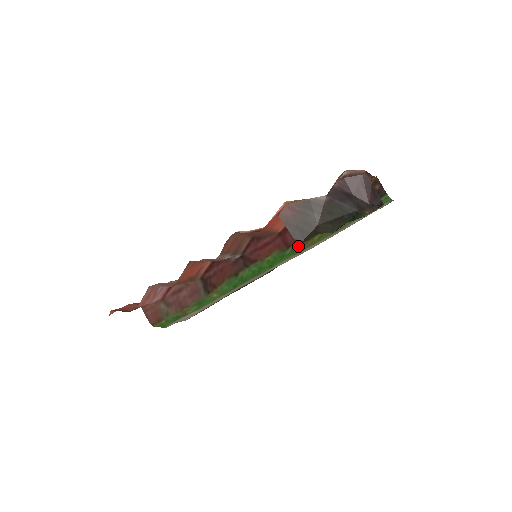
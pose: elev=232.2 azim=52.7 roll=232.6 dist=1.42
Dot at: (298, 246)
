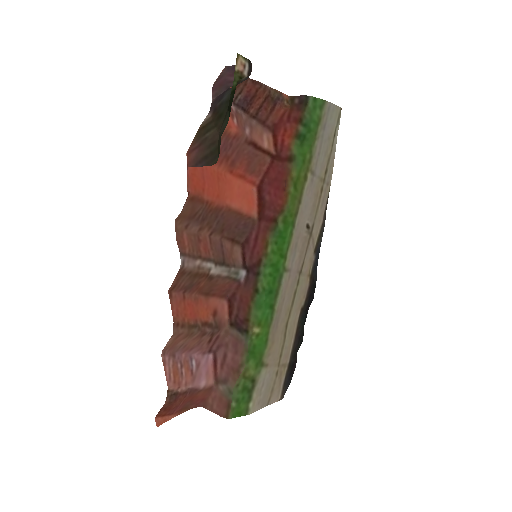
Dot at: (282, 211)
